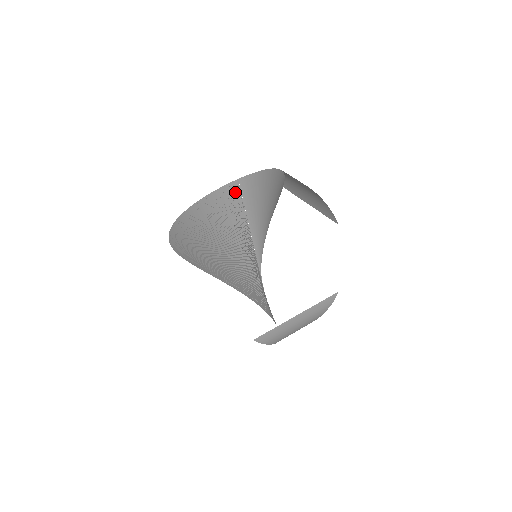
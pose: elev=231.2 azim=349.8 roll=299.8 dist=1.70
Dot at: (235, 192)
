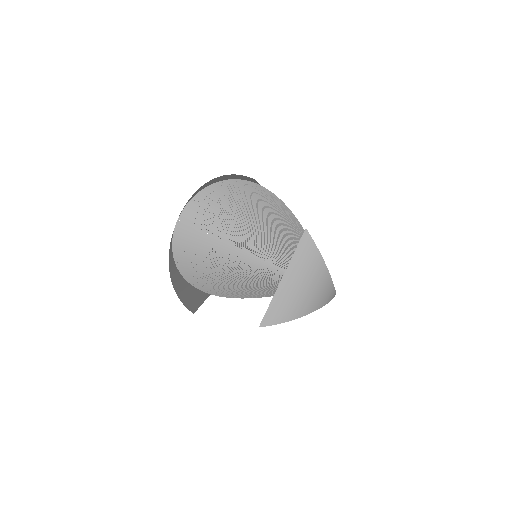
Dot at: (186, 229)
